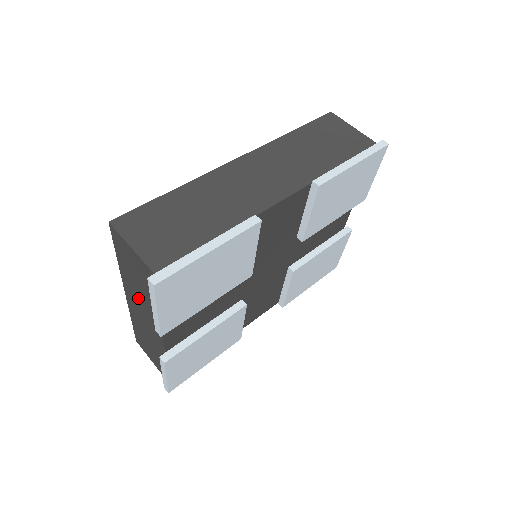
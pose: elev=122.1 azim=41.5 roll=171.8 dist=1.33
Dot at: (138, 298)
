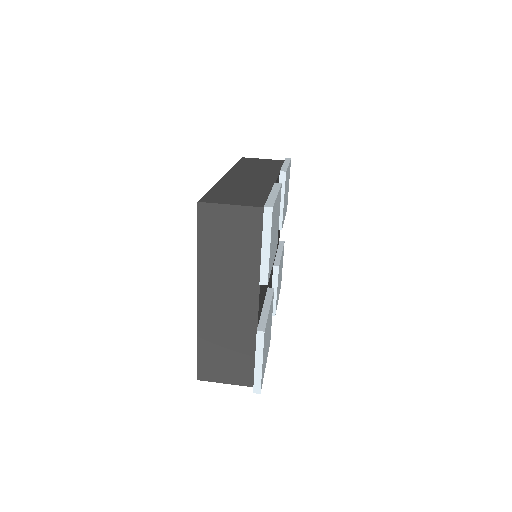
Dot at: (224, 279)
